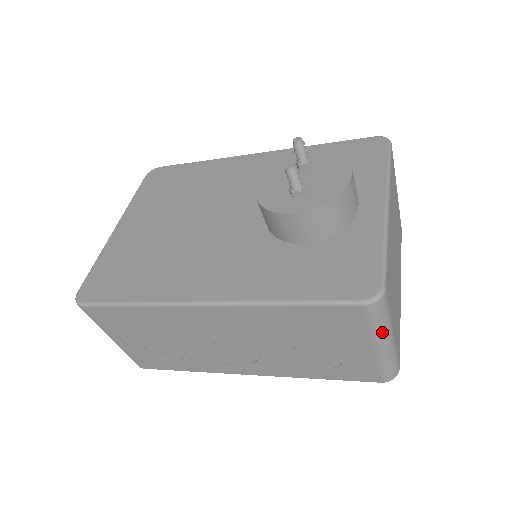
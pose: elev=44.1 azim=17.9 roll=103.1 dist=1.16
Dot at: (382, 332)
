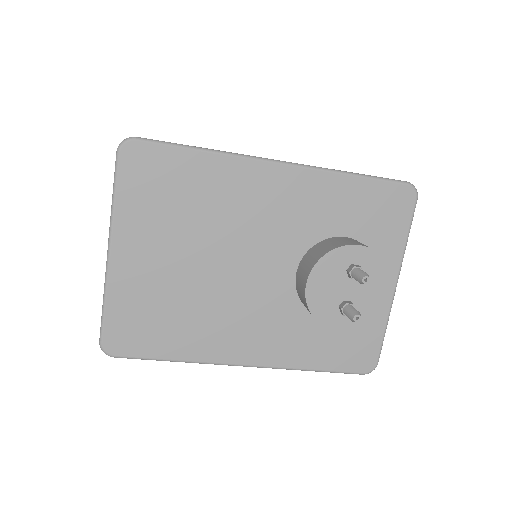
Dot at: occluded
